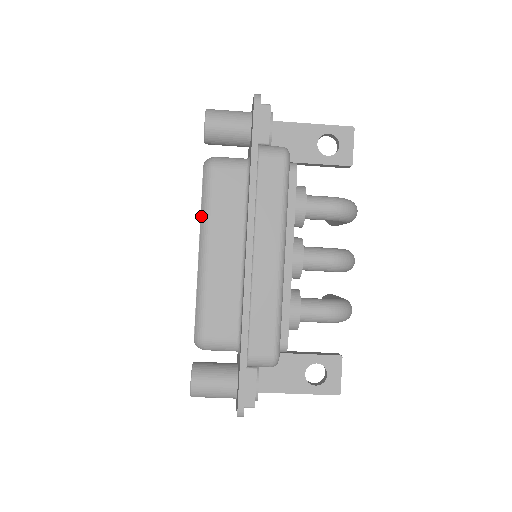
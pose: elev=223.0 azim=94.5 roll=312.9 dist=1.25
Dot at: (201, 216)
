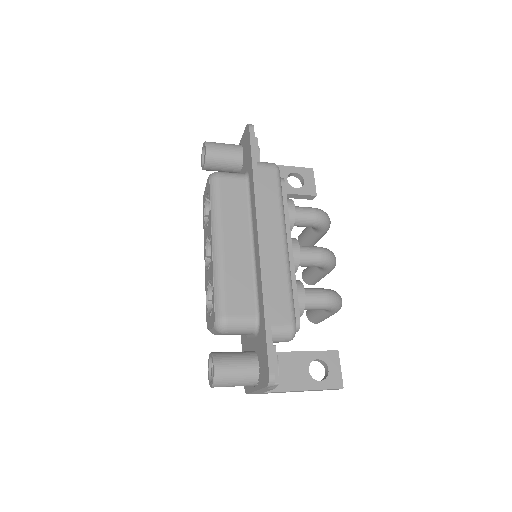
Dot at: (211, 215)
